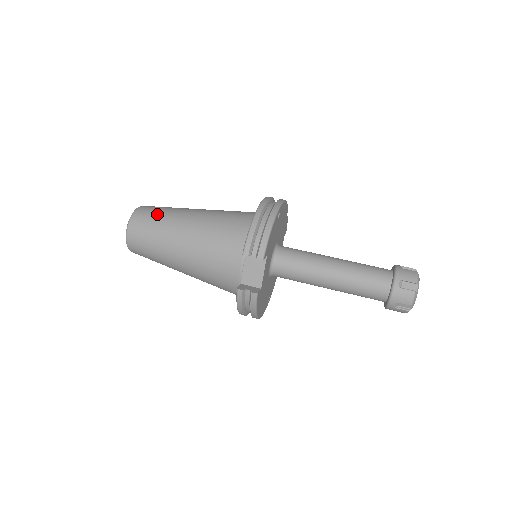
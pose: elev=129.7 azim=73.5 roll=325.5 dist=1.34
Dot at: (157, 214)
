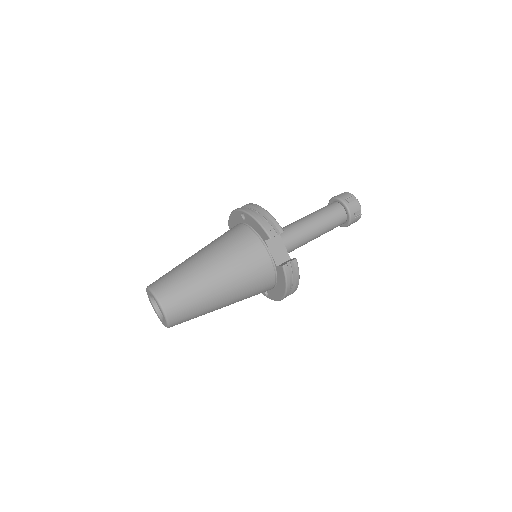
Dot at: (173, 275)
